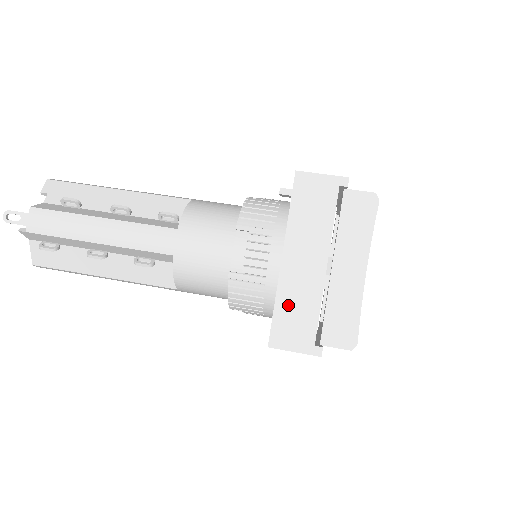
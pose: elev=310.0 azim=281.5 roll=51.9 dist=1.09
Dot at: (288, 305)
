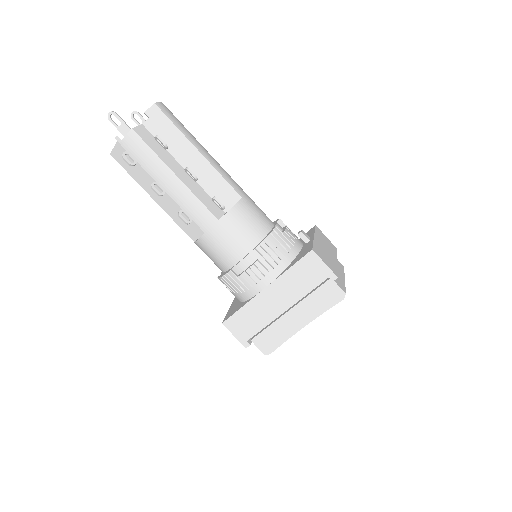
Dot at: (249, 313)
